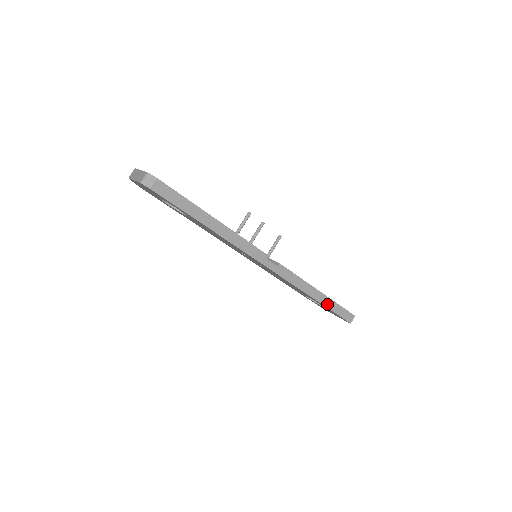
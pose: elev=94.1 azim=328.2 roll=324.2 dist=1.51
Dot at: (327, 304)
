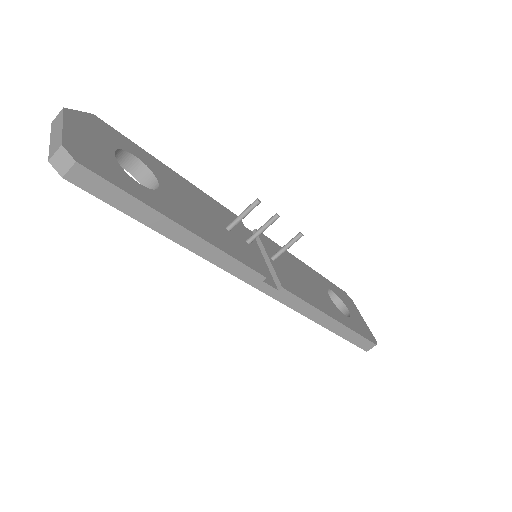
Dot at: (341, 332)
